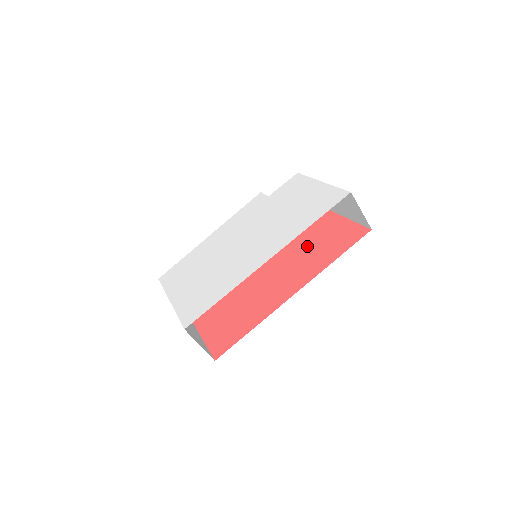
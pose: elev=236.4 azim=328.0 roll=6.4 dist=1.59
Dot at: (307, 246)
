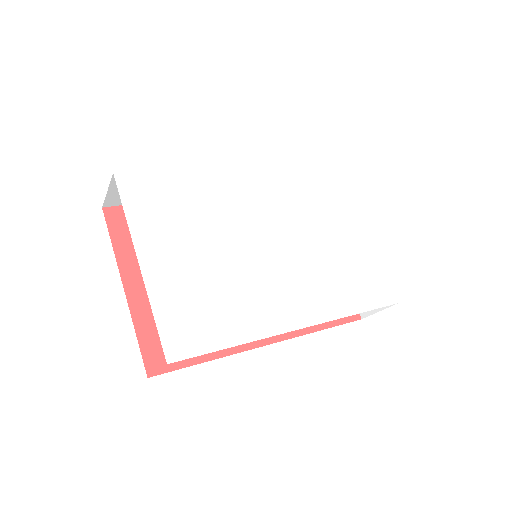
Dot at: occluded
